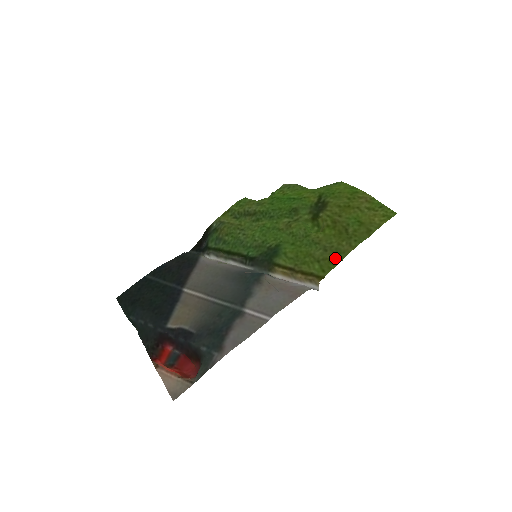
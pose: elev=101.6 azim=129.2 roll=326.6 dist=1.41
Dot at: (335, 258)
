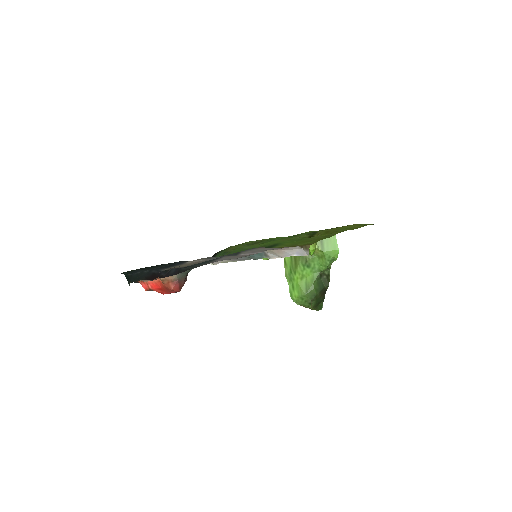
Dot at: (325, 237)
